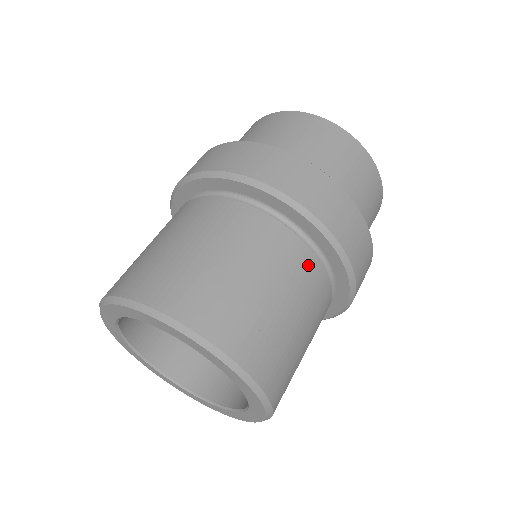
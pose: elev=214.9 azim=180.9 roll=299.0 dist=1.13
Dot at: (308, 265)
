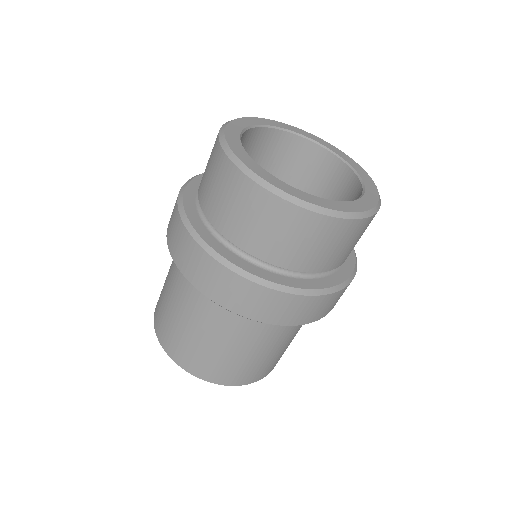
Dot at: (266, 329)
